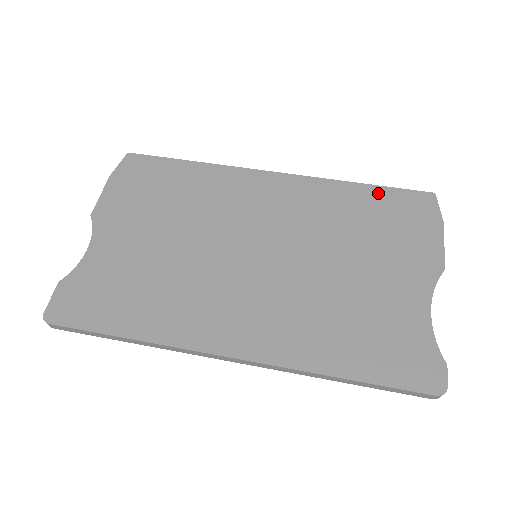
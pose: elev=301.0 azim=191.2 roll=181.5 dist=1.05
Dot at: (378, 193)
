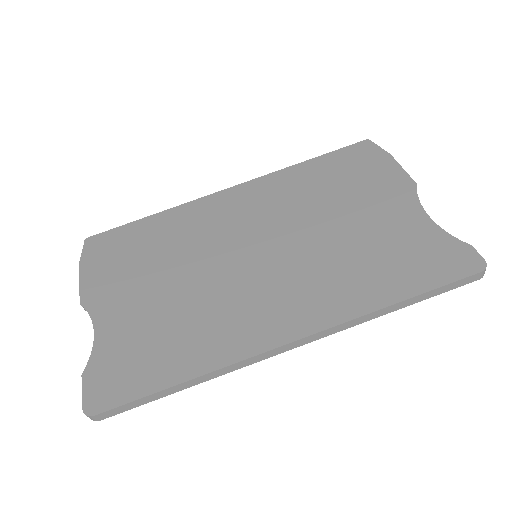
Dot at: (324, 160)
